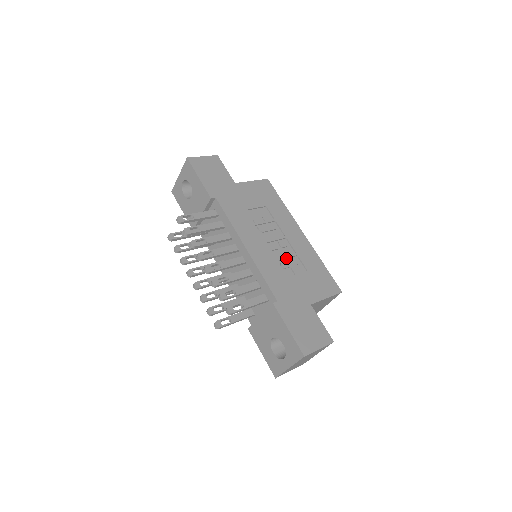
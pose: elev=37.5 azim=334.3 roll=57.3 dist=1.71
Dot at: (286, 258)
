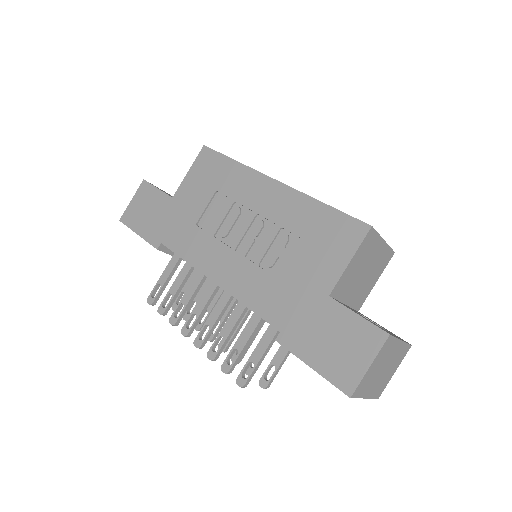
Dot at: (268, 248)
